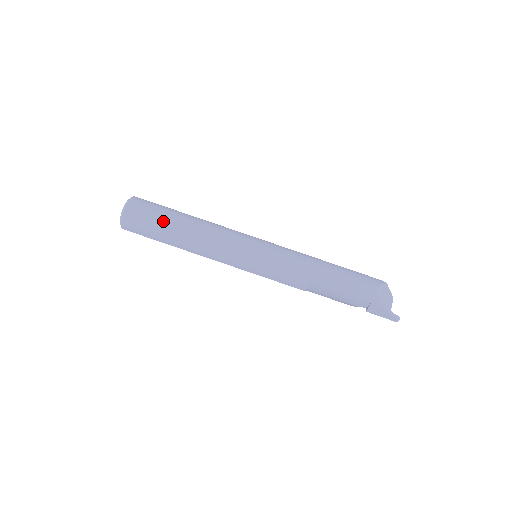
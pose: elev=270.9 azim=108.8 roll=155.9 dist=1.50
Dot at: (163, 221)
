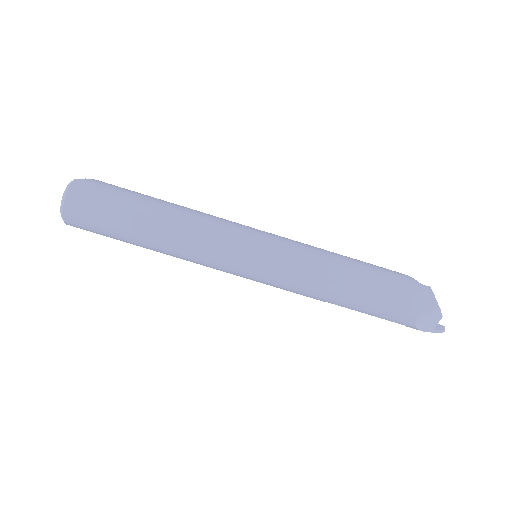
Dot at: (118, 235)
